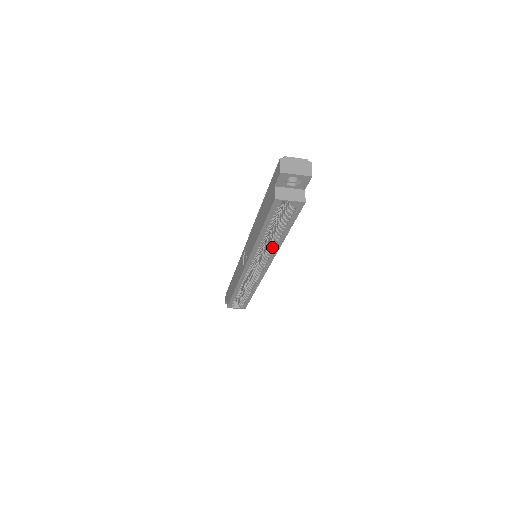
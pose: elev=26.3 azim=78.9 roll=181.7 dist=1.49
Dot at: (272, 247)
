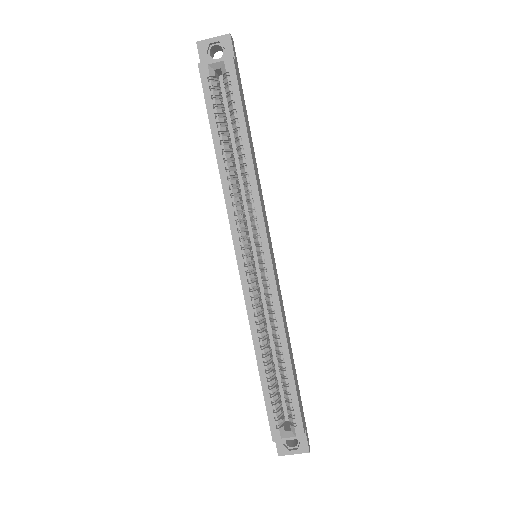
Dot at: (248, 185)
